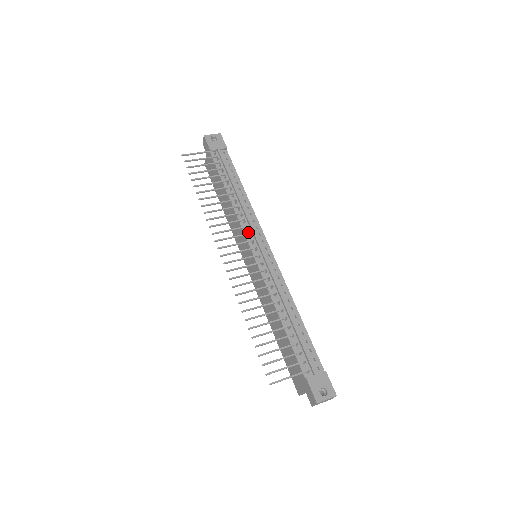
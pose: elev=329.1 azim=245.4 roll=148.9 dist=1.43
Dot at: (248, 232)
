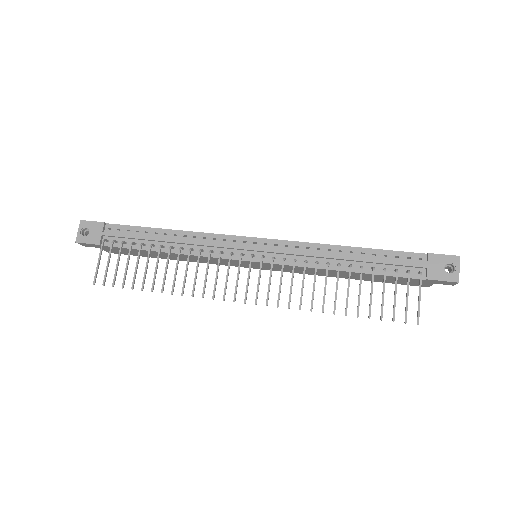
Dot at: (226, 253)
